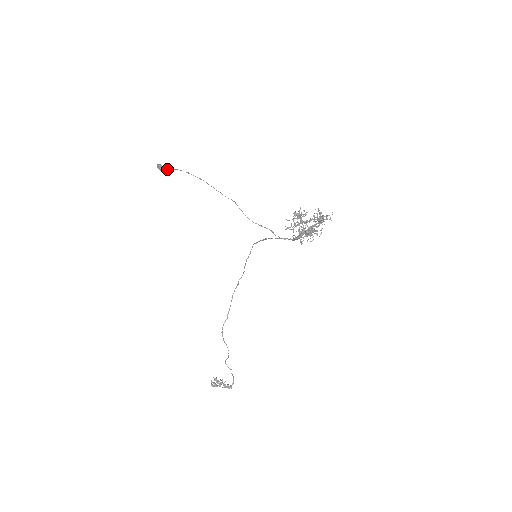
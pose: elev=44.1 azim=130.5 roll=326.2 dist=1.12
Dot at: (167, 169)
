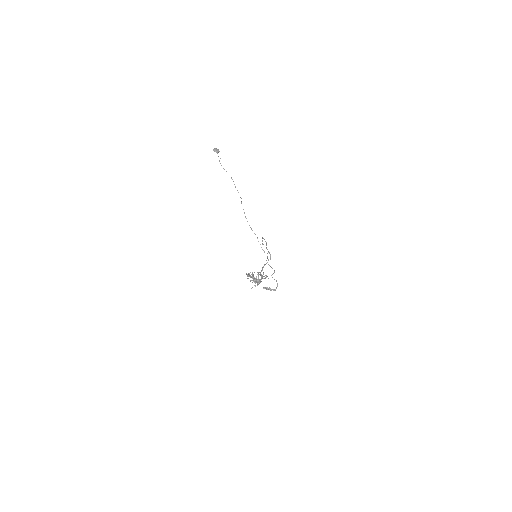
Dot at: (218, 156)
